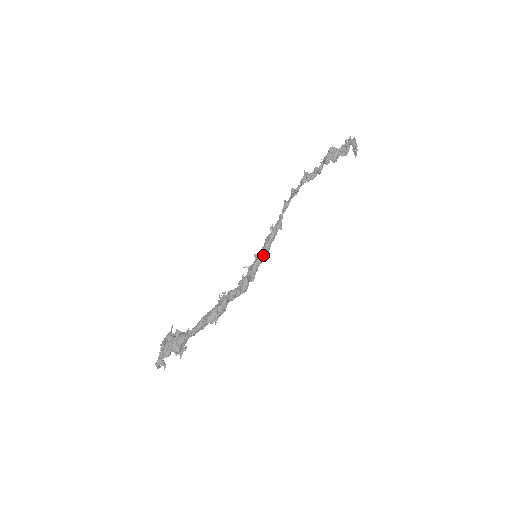
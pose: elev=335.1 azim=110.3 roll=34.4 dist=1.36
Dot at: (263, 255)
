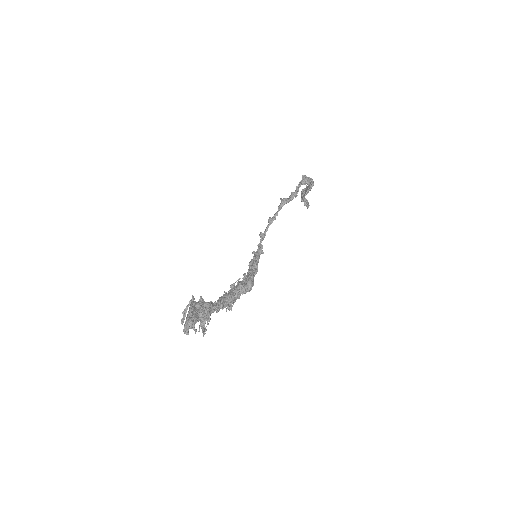
Dot at: (254, 269)
